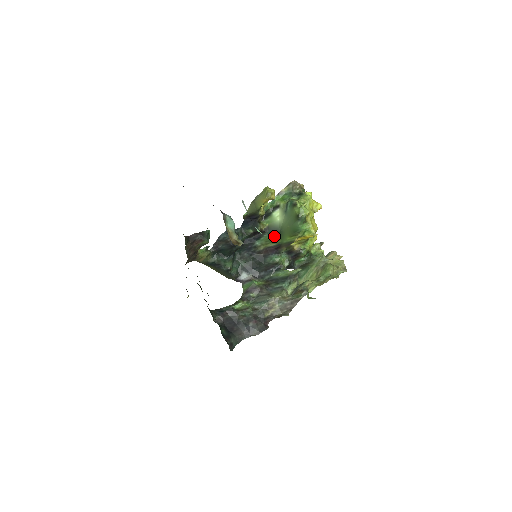
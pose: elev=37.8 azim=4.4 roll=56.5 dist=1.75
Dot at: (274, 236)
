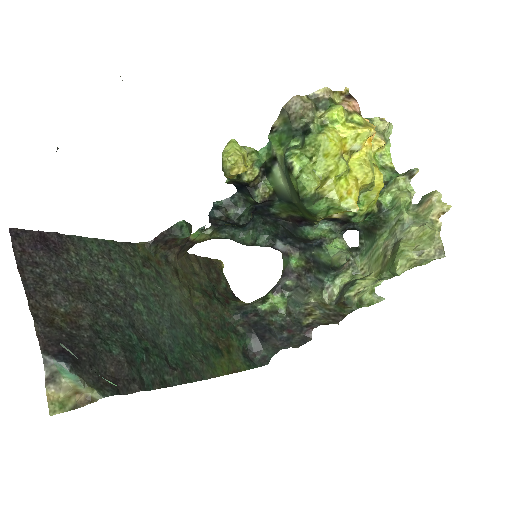
Dot at: (289, 206)
